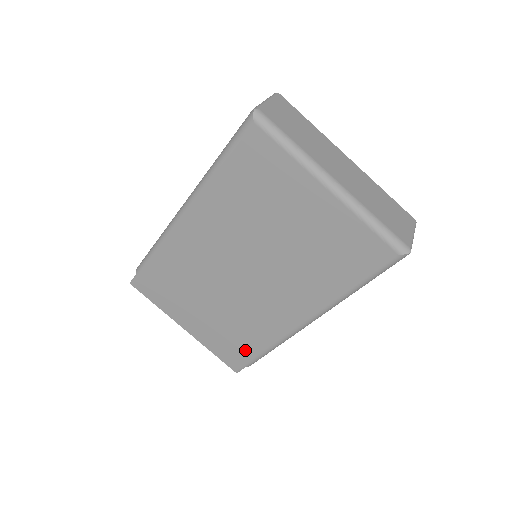
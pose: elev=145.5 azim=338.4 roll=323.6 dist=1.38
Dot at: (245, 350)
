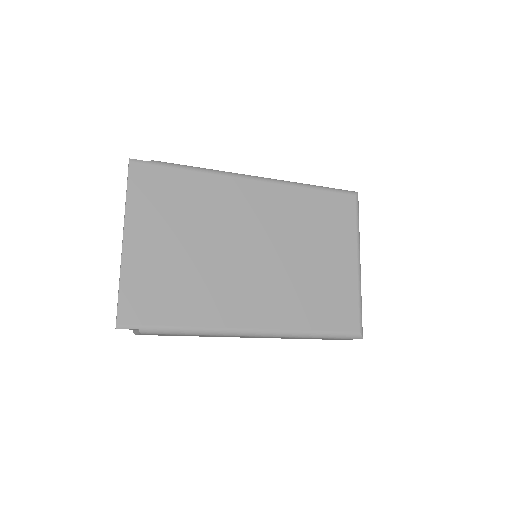
Dot at: (164, 311)
